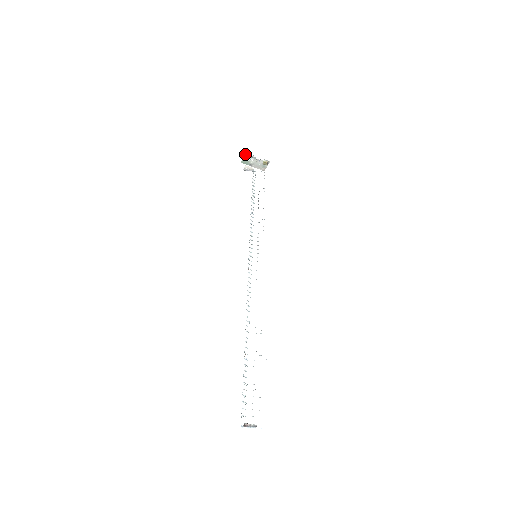
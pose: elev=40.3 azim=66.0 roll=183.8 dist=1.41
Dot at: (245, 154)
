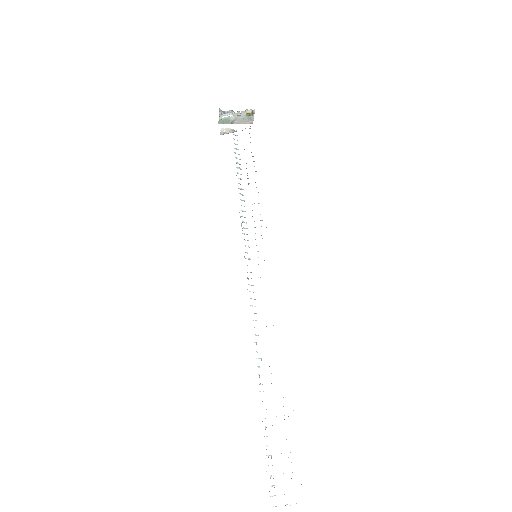
Dot at: (219, 111)
